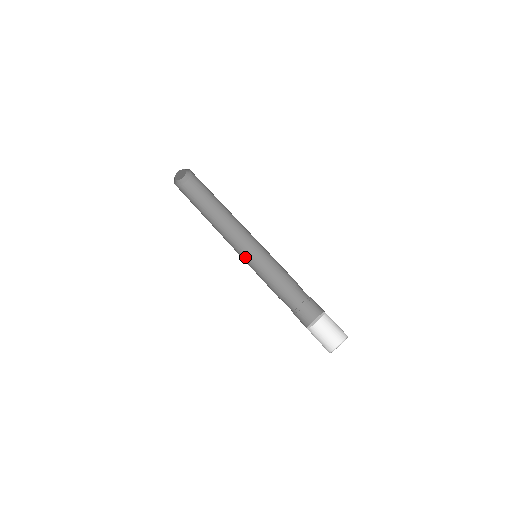
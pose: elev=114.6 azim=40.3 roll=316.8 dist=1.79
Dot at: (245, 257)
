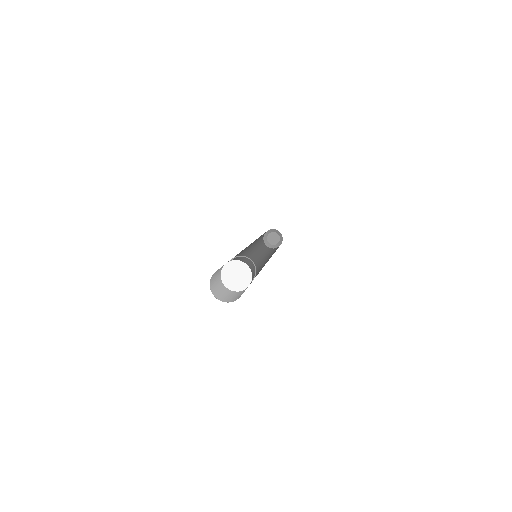
Dot at: (252, 265)
